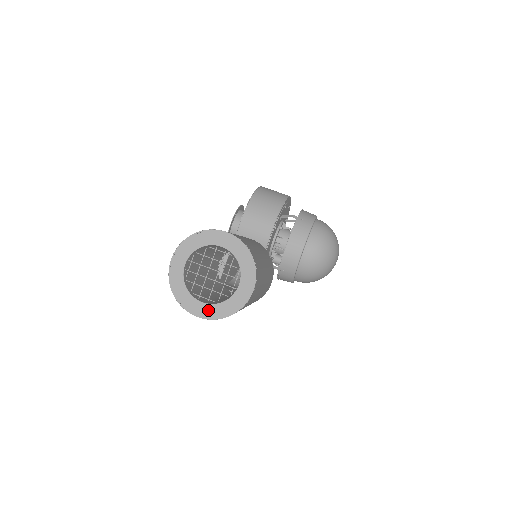
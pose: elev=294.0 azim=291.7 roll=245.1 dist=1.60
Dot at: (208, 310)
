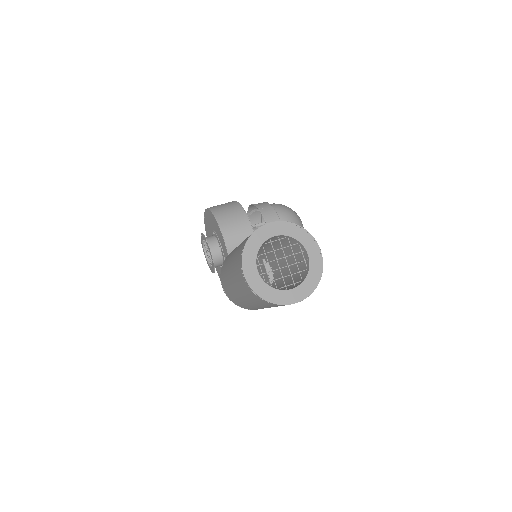
Dot at: (301, 291)
